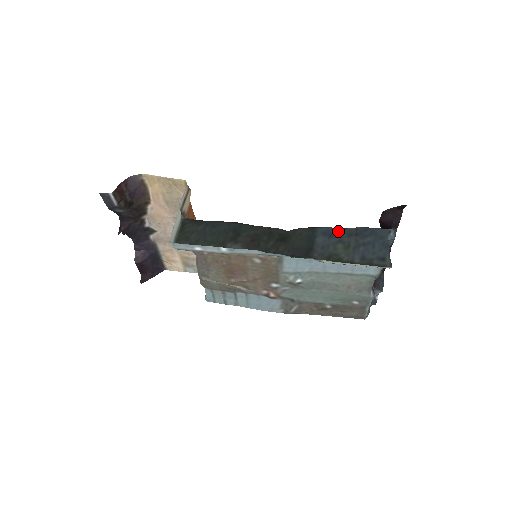
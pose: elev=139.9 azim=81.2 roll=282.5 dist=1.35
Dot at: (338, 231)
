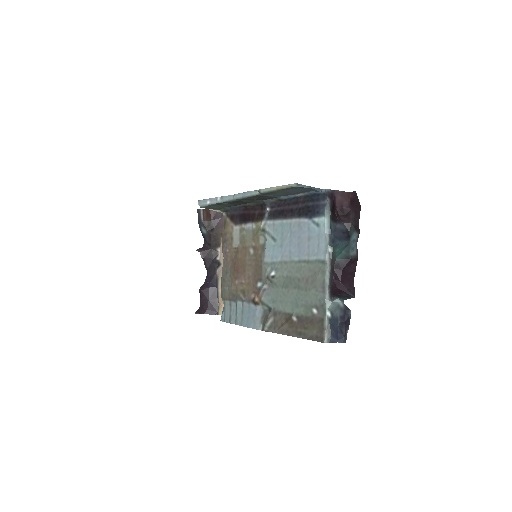
Dot at: (291, 195)
